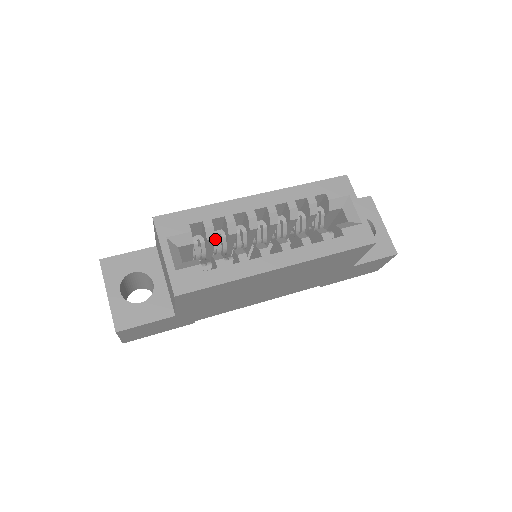
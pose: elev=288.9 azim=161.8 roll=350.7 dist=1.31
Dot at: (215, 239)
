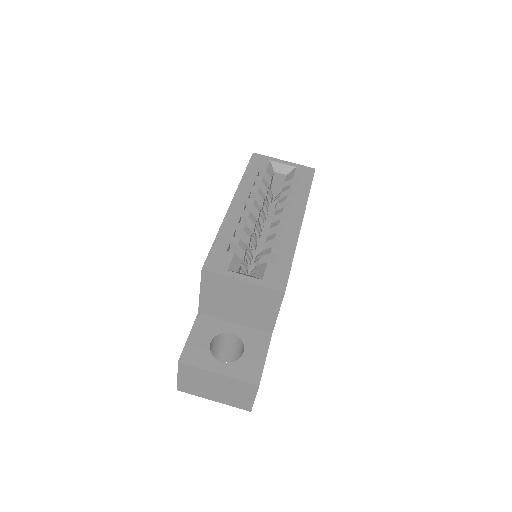
Dot at: (246, 248)
